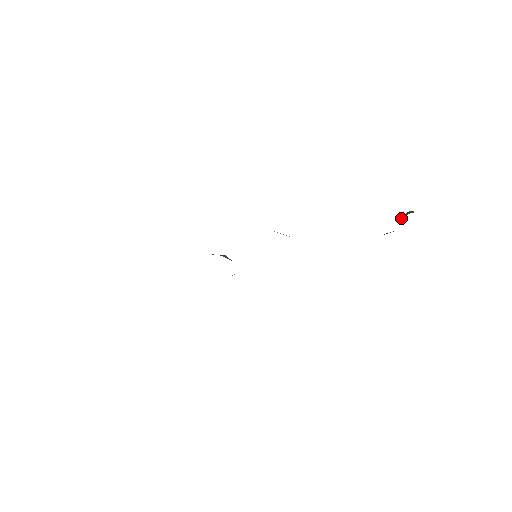
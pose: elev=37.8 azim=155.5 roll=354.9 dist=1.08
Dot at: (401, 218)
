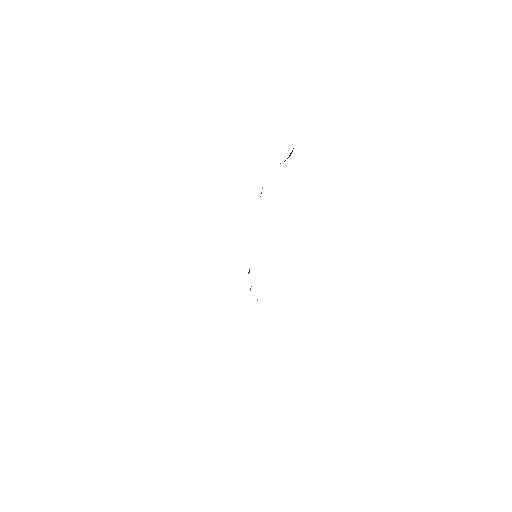
Dot at: occluded
